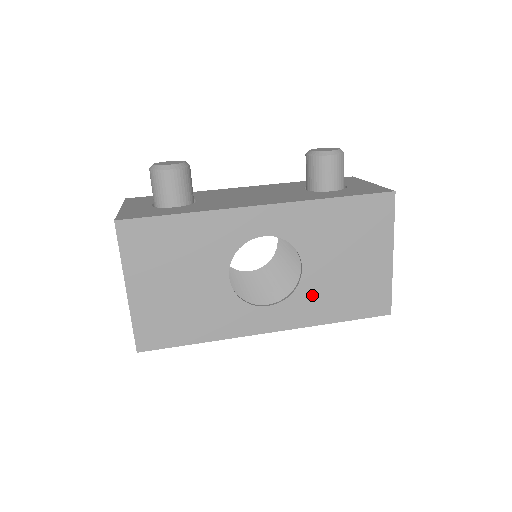
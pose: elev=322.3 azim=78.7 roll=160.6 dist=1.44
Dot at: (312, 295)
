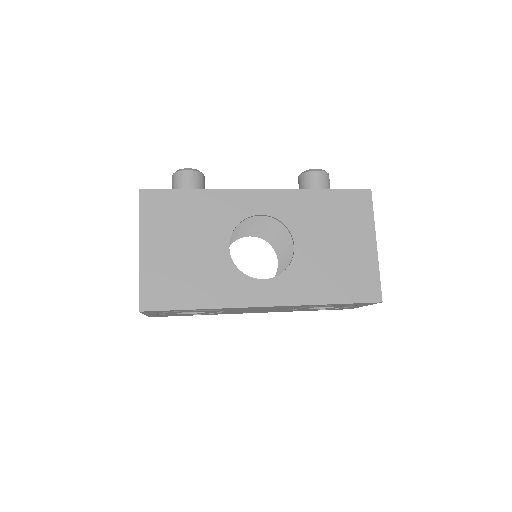
Dot at: (304, 273)
